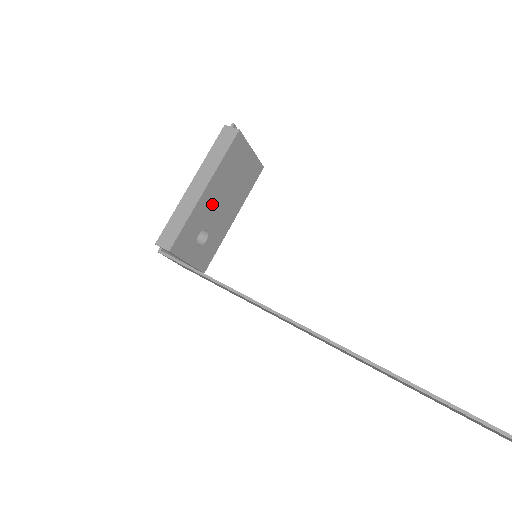
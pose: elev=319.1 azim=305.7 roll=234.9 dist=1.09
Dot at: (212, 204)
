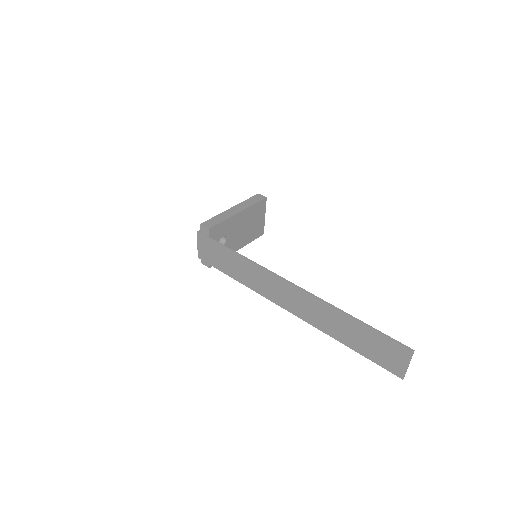
Dot at: (237, 225)
